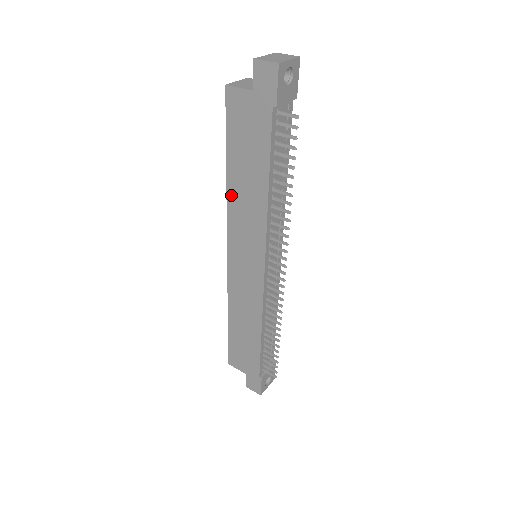
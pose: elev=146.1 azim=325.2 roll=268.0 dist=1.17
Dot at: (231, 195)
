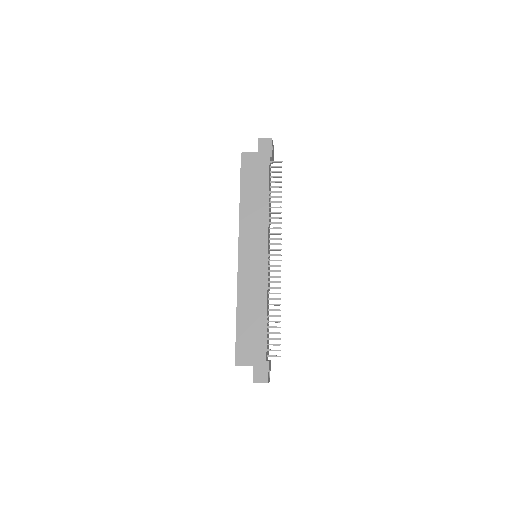
Dot at: (243, 211)
